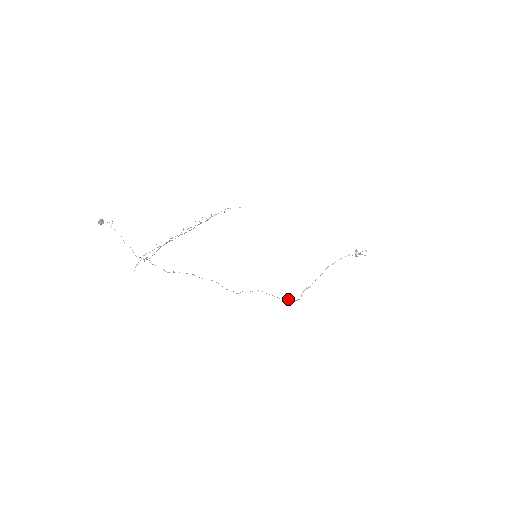
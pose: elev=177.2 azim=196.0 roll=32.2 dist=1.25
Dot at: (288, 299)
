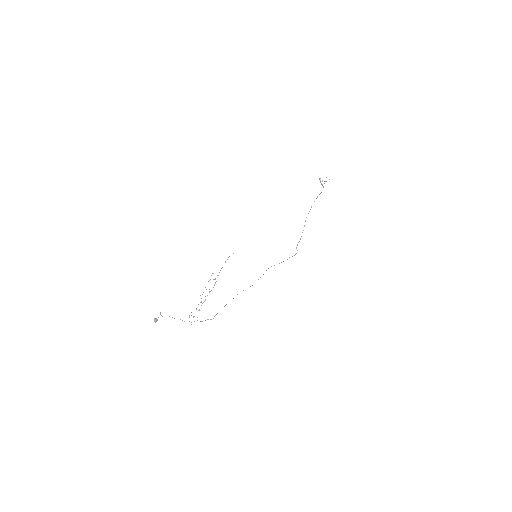
Dot at: (289, 257)
